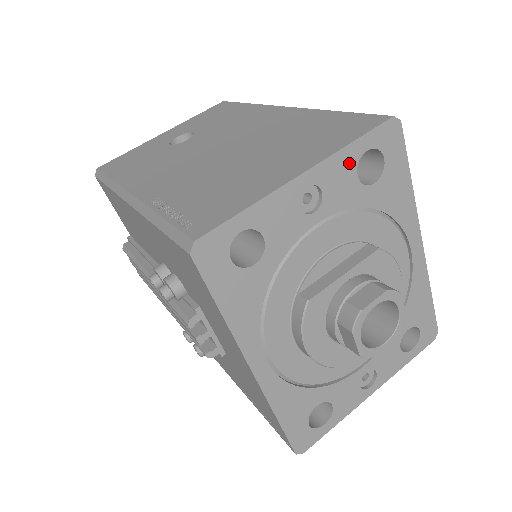
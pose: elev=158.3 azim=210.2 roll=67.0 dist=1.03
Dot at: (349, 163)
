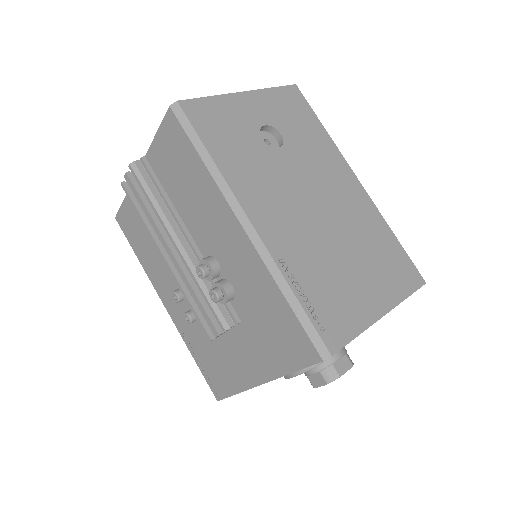
Dot at: occluded
